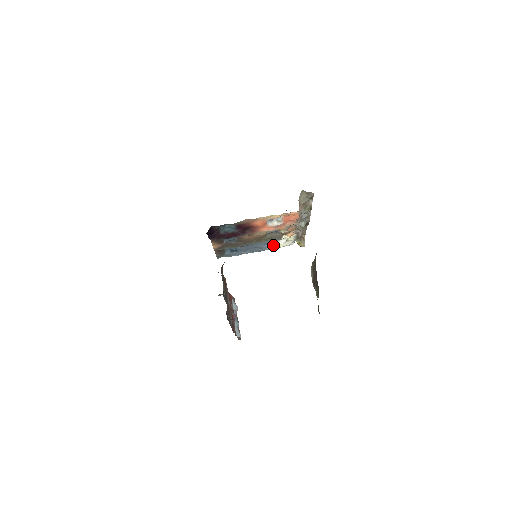
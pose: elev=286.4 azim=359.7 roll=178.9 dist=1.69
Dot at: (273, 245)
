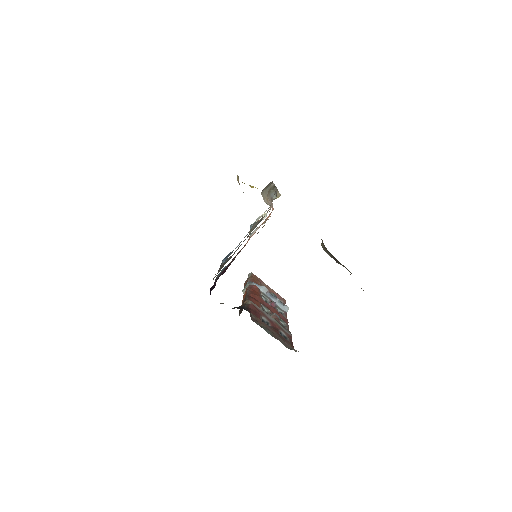
Dot at: occluded
